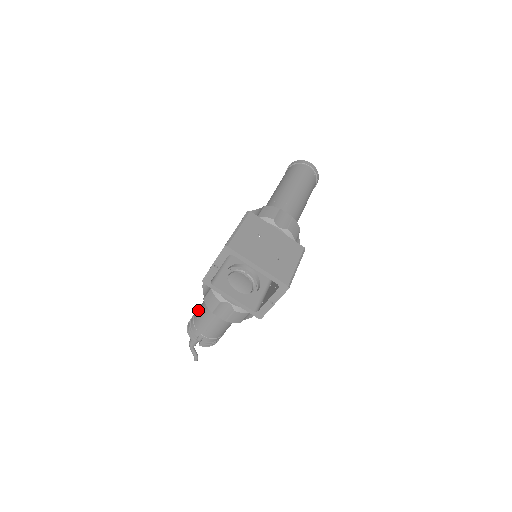
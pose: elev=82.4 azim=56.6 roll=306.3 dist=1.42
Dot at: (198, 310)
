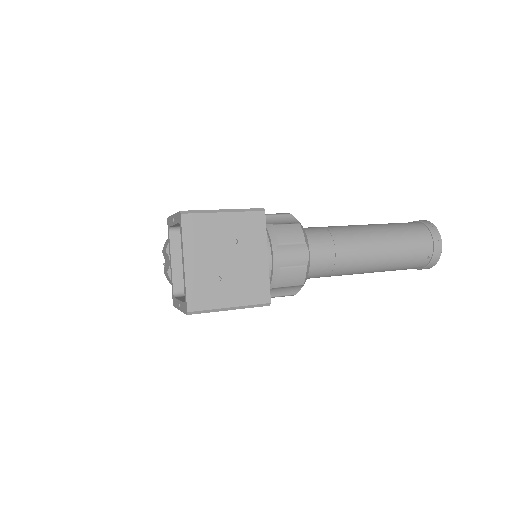
Dot at: occluded
